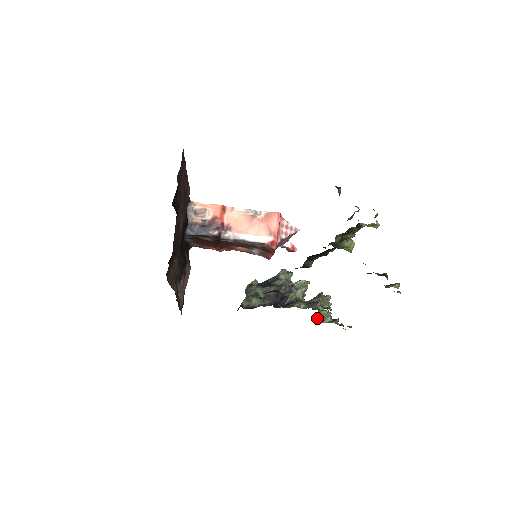
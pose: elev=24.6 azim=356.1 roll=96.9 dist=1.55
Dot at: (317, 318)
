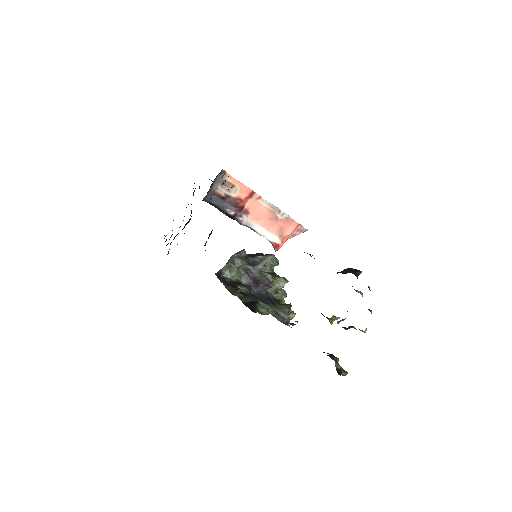
Dot at: occluded
